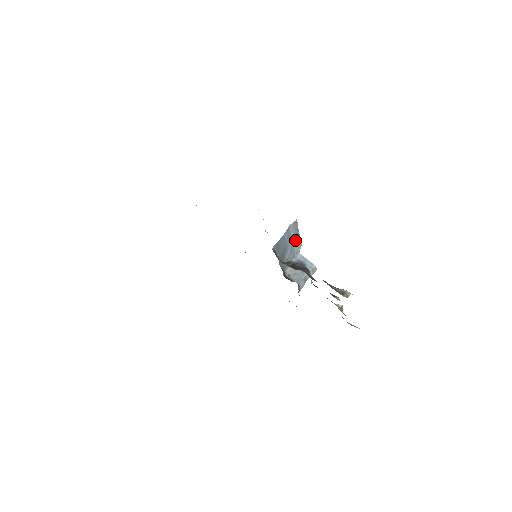
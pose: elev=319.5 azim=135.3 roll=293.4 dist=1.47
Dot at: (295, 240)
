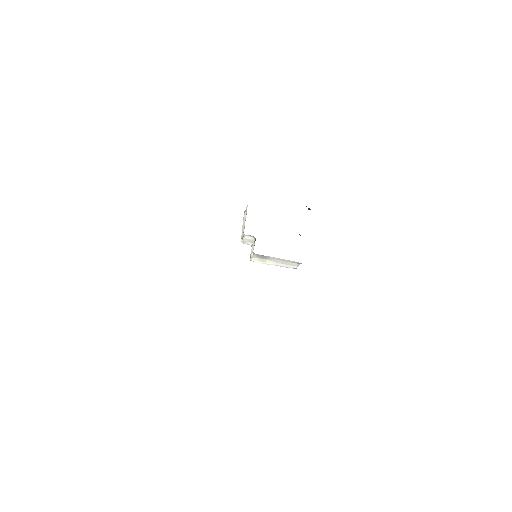
Dot at: occluded
